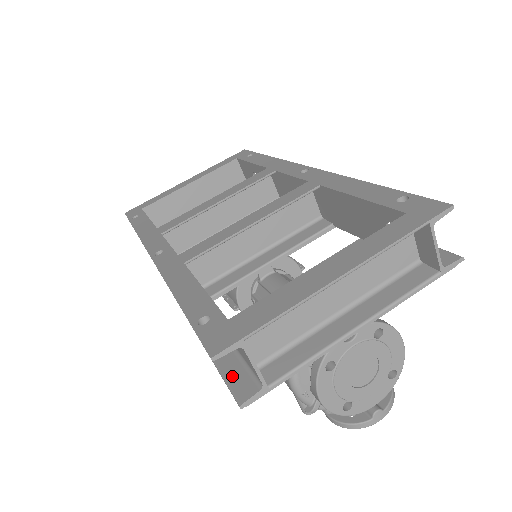
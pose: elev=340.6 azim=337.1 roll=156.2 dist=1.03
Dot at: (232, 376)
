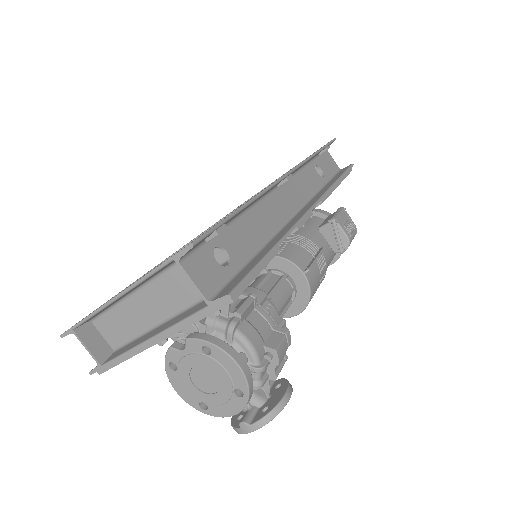
Dot at: occluded
